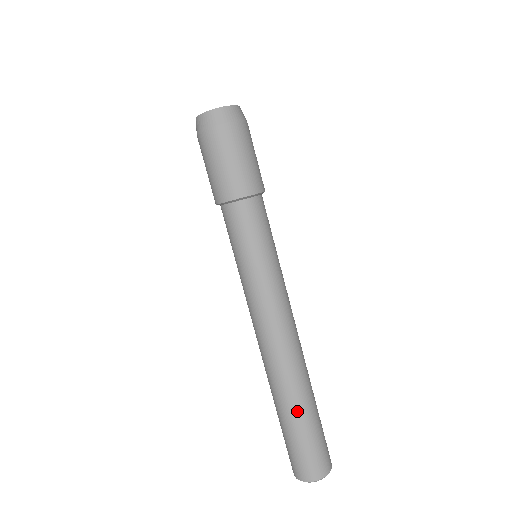
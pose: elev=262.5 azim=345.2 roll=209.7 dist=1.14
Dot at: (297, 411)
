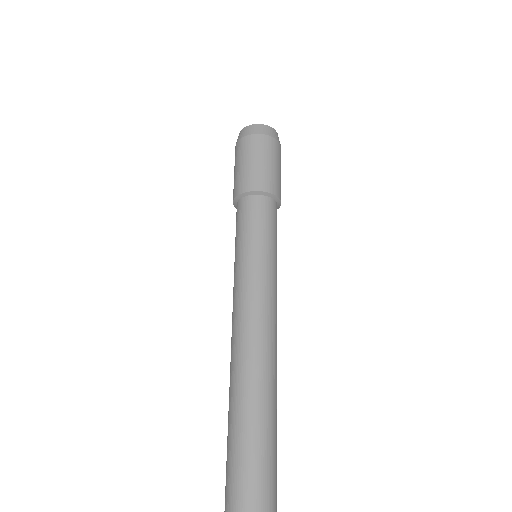
Dot at: (236, 427)
